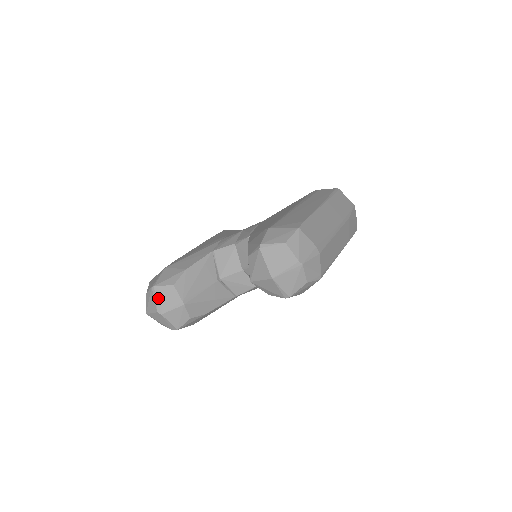
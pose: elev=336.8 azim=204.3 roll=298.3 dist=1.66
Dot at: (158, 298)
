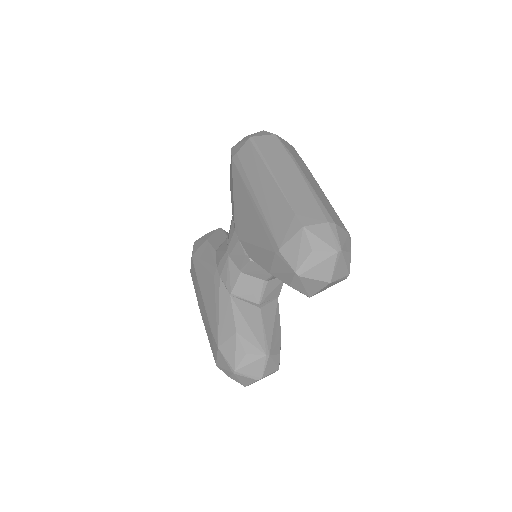
Dot at: (247, 373)
